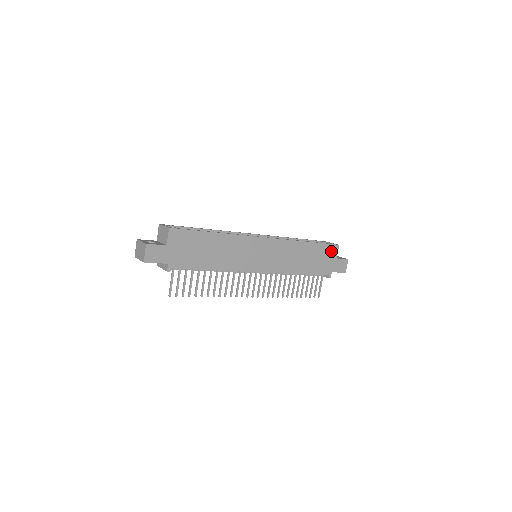
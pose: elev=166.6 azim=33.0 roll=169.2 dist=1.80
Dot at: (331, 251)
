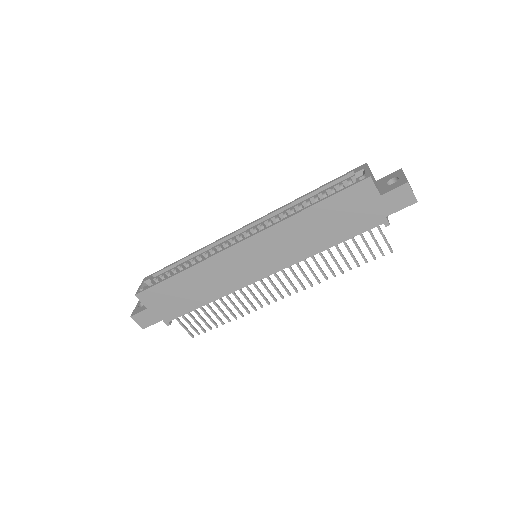
Dot at: (361, 193)
